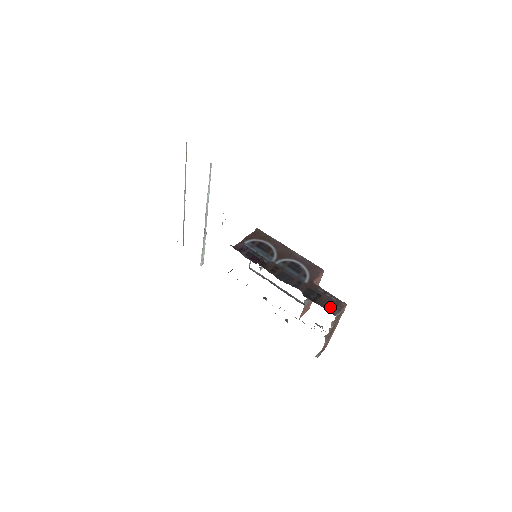
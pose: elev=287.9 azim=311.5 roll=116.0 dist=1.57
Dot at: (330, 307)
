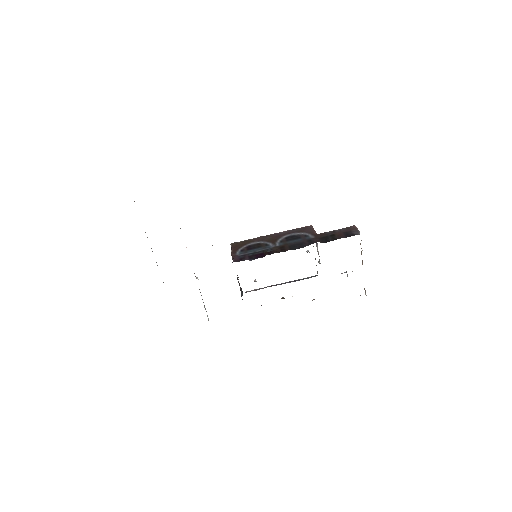
Dot at: (349, 234)
